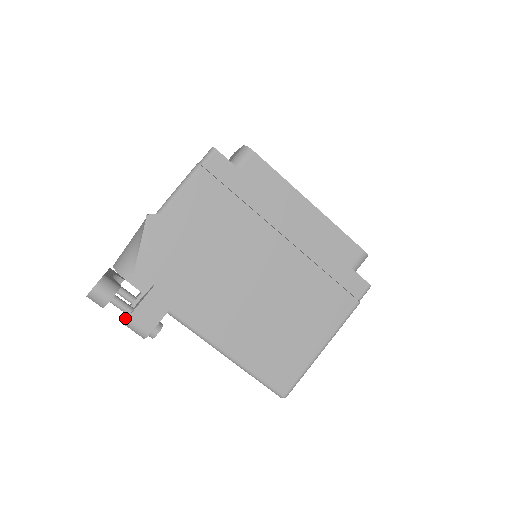
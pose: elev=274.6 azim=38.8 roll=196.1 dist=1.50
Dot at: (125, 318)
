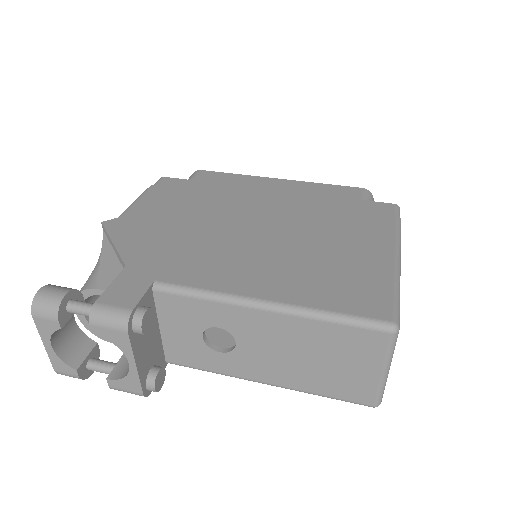
Dot at: occluded
